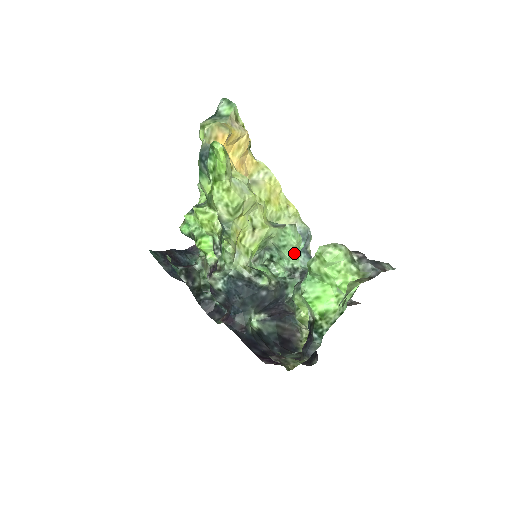
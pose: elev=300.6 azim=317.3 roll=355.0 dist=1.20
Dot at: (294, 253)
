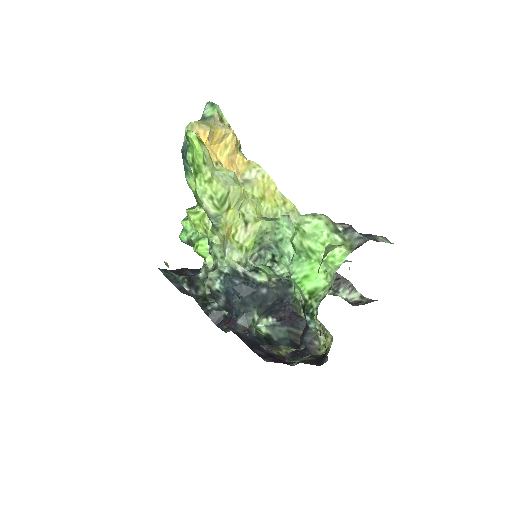
Dot at: occluded
